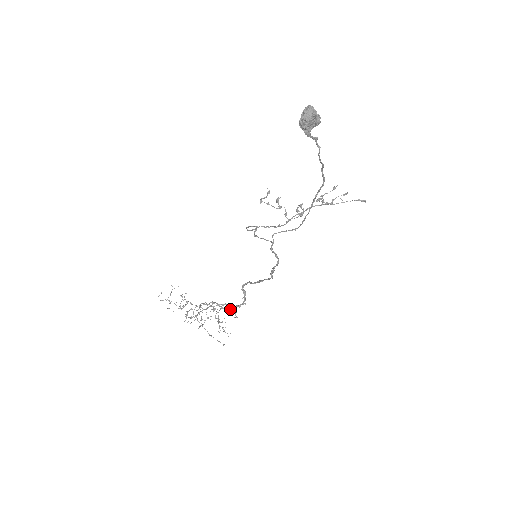
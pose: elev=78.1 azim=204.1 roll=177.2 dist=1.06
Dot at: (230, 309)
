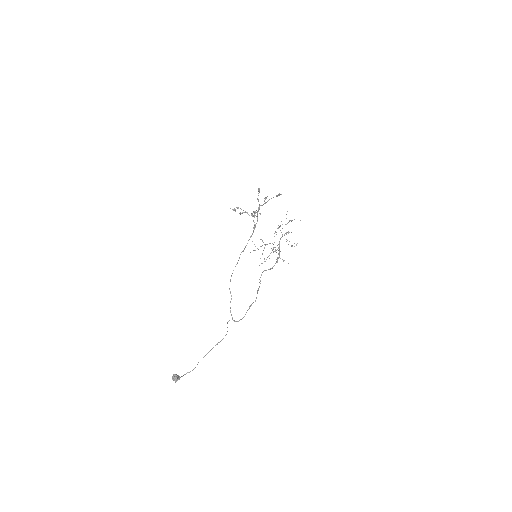
Dot at: occluded
